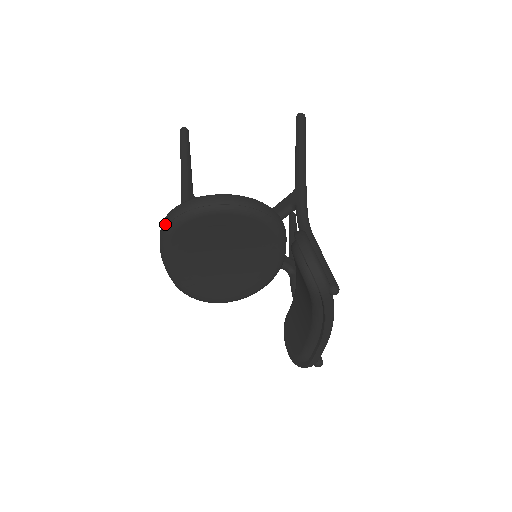
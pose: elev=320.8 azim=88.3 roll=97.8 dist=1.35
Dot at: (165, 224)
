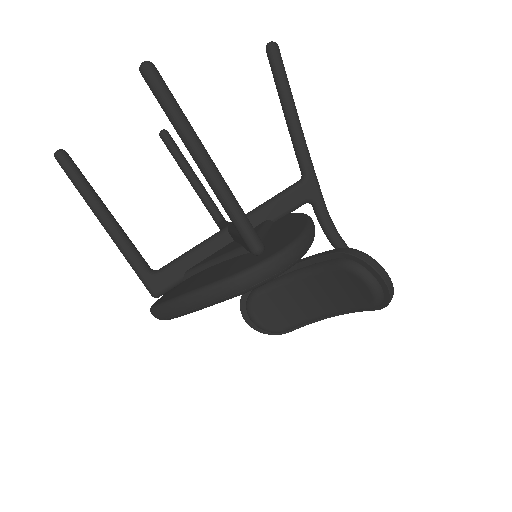
Dot at: (244, 287)
